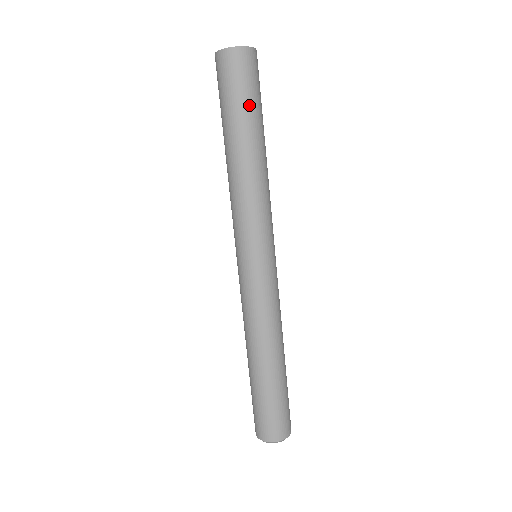
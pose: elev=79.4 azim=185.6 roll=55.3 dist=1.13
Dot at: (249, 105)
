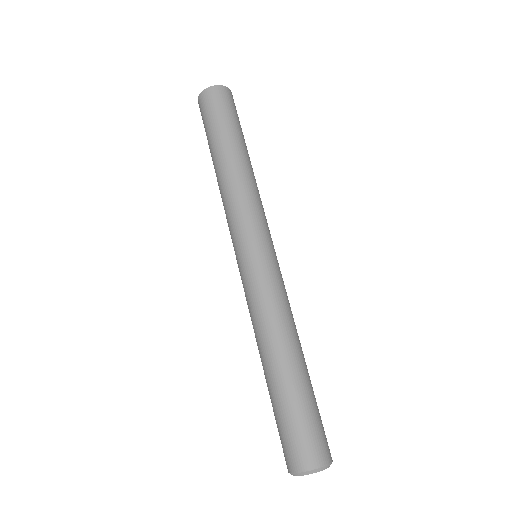
Dot at: (238, 125)
